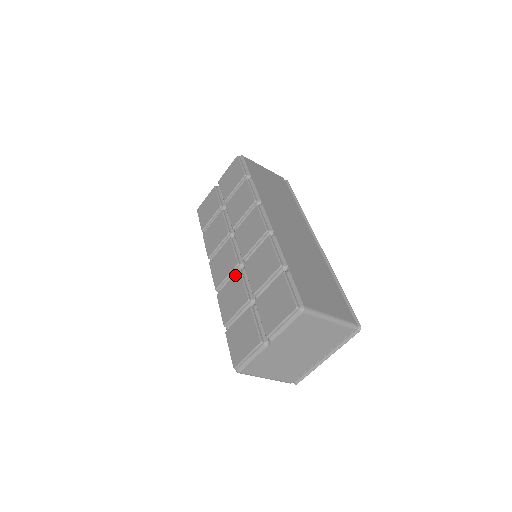
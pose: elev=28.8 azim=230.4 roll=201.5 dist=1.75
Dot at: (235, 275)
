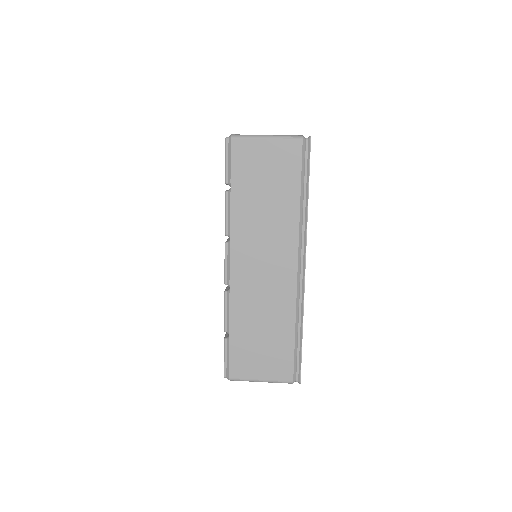
Dot at: occluded
